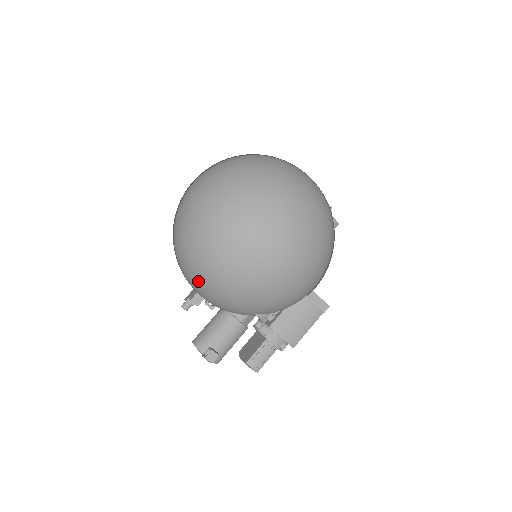
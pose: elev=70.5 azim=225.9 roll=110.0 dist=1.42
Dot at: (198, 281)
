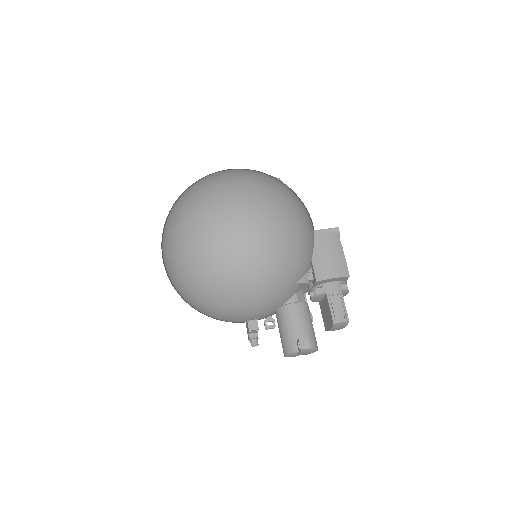
Dot at: (233, 304)
